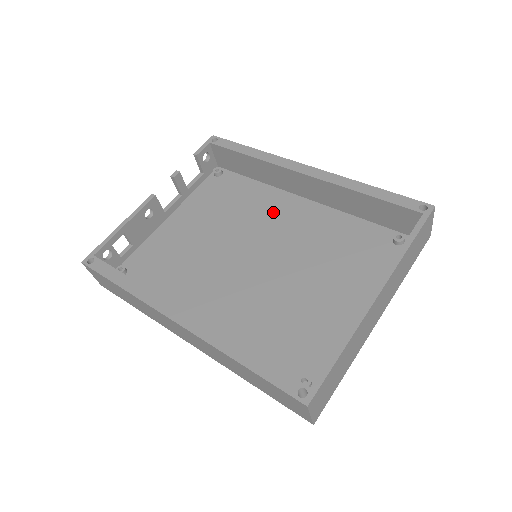
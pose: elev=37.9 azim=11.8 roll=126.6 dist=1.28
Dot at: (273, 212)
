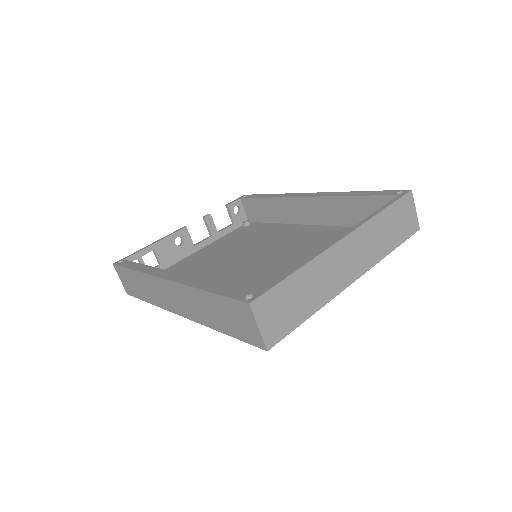
Dot at: (282, 236)
